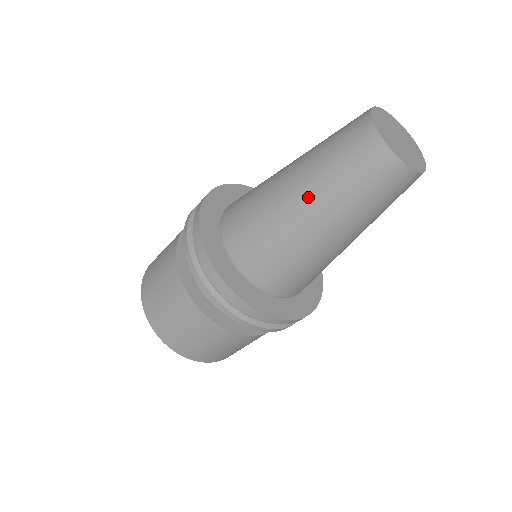
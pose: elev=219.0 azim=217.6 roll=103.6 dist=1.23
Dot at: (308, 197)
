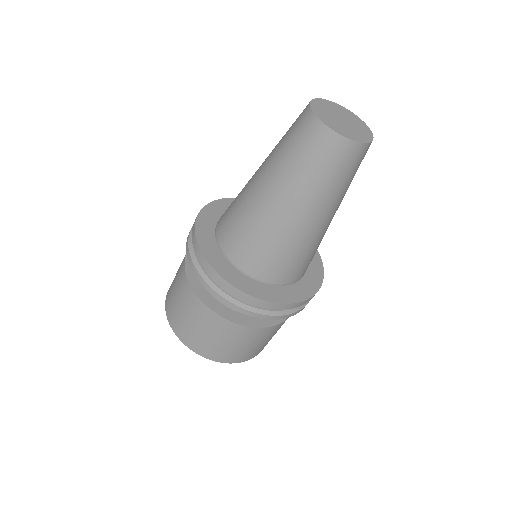
Dot at: (286, 197)
